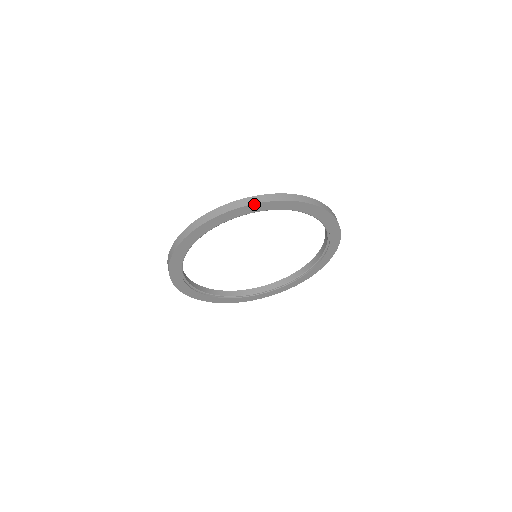
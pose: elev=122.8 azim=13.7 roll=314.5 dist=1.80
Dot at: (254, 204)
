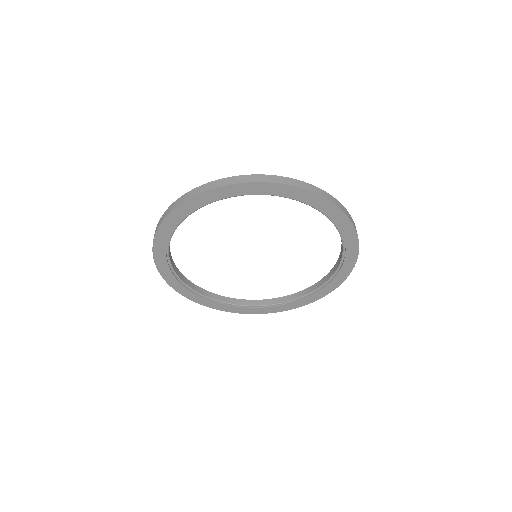
Dot at: (336, 206)
